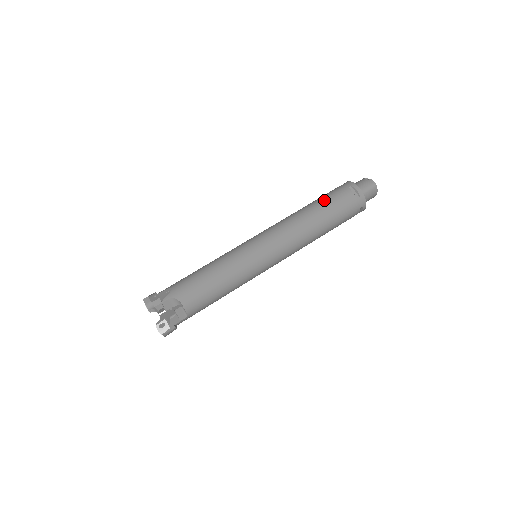
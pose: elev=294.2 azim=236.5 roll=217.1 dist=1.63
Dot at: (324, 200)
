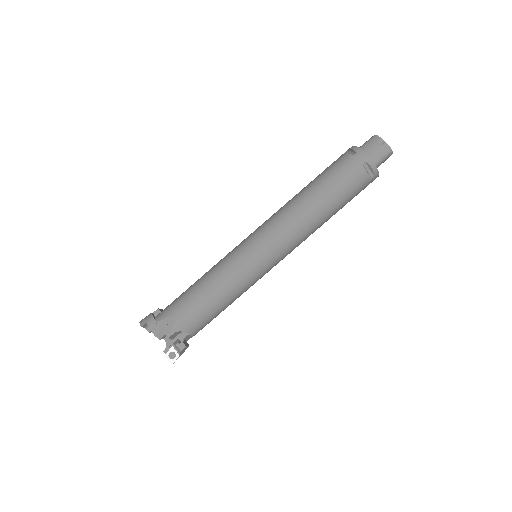
Dot at: (333, 186)
